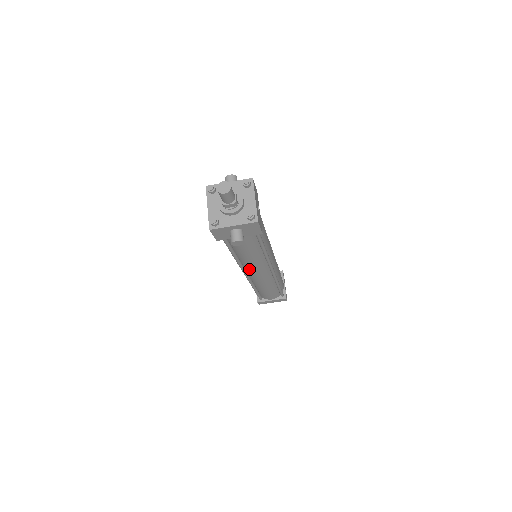
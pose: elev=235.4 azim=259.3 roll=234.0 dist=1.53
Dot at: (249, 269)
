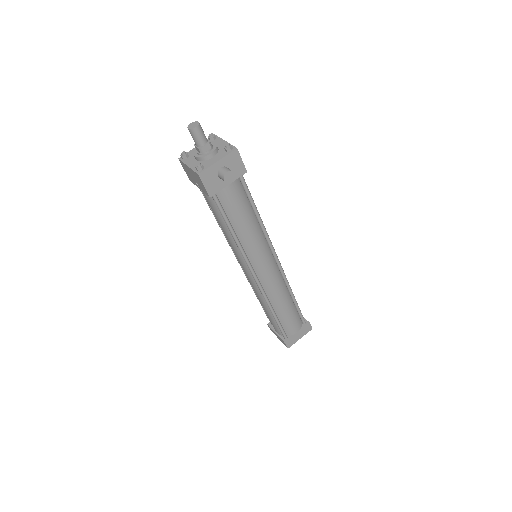
Dot at: (256, 263)
